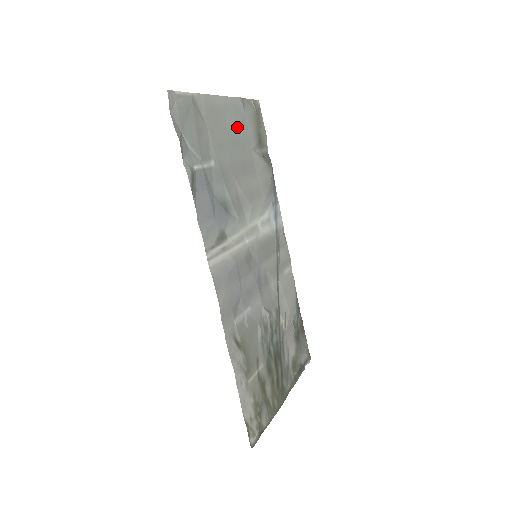
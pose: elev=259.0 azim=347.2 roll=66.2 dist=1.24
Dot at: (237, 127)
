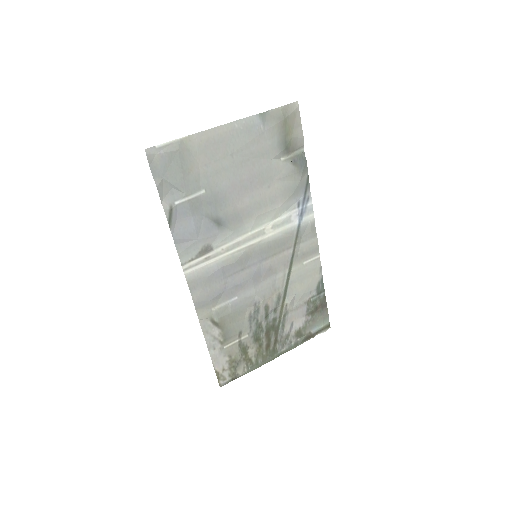
Dot at: (248, 146)
